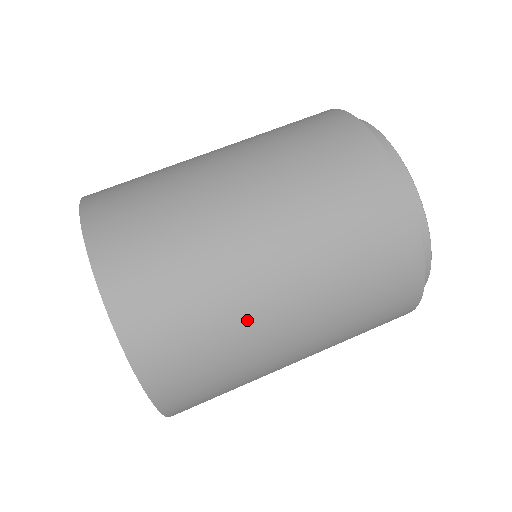
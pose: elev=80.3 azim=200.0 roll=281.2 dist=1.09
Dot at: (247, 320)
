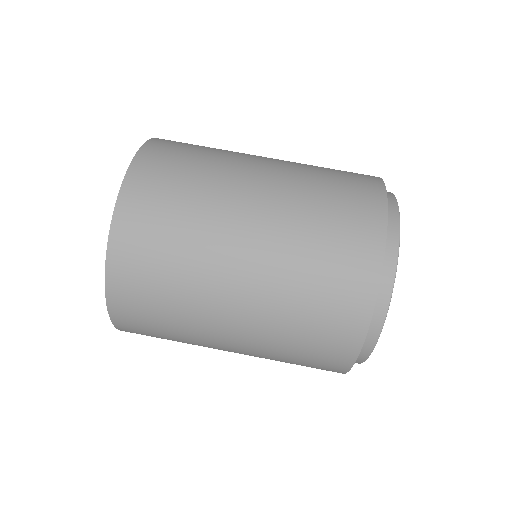
Dot at: (213, 228)
